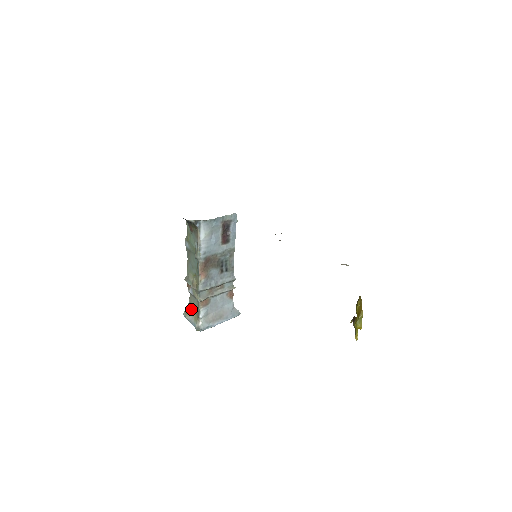
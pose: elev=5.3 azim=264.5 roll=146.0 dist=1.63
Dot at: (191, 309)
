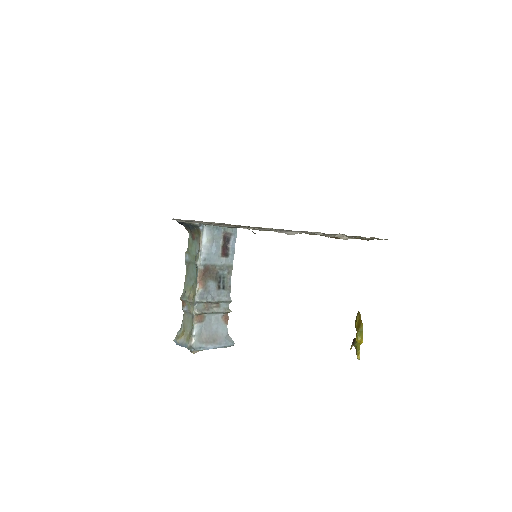
Dot at: (183, 331)
